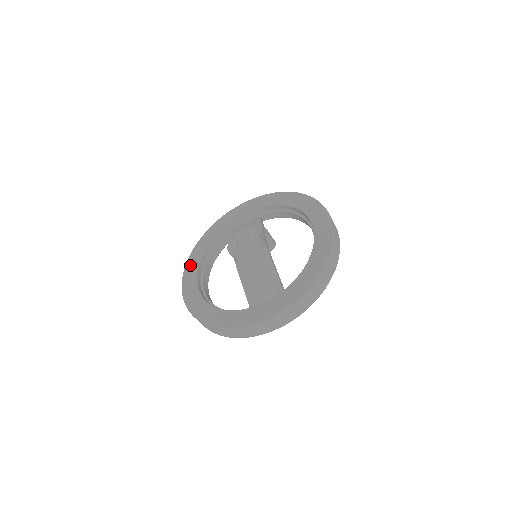
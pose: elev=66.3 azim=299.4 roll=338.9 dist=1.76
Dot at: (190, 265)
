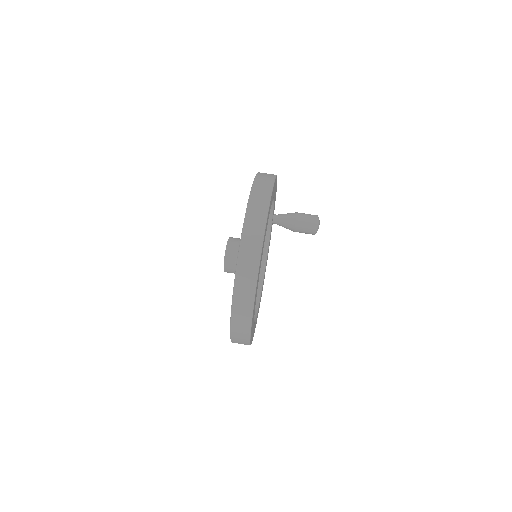
Dot at: occluded
